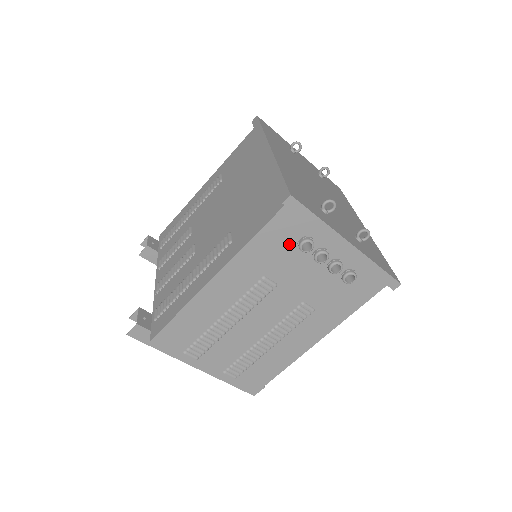
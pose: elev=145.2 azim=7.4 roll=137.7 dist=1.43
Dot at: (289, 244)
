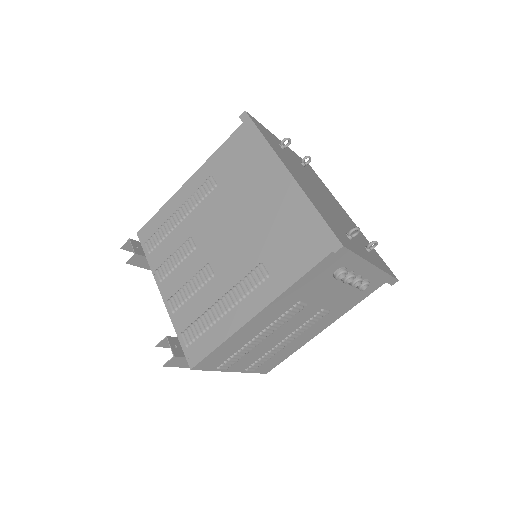
Dot at: (326, 275)
